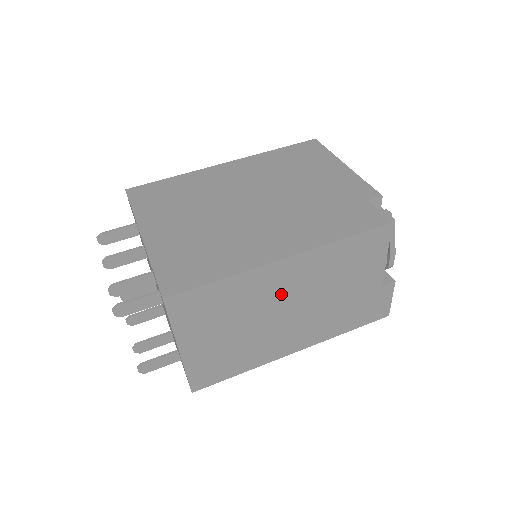
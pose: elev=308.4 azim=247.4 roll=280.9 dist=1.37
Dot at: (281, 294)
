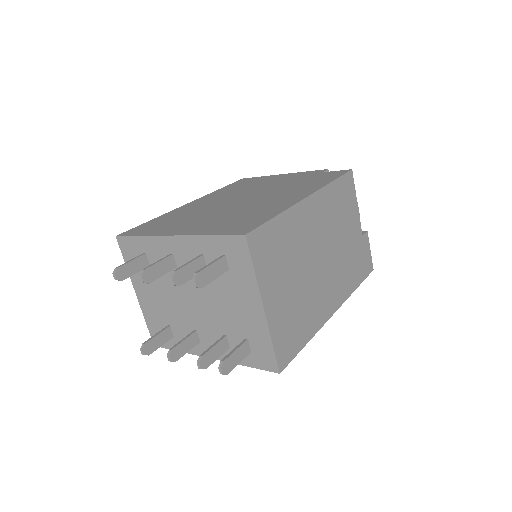
Dot at: (313, 238)
